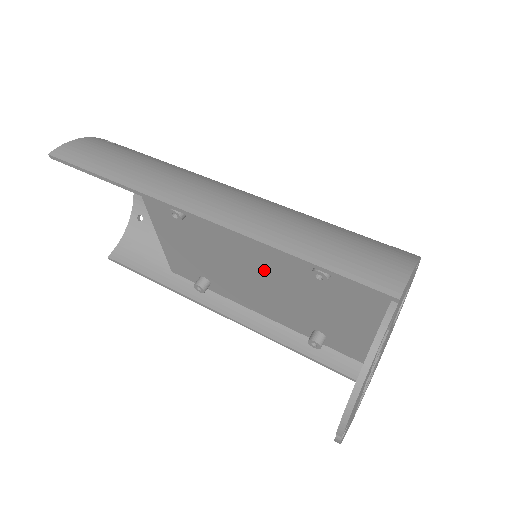
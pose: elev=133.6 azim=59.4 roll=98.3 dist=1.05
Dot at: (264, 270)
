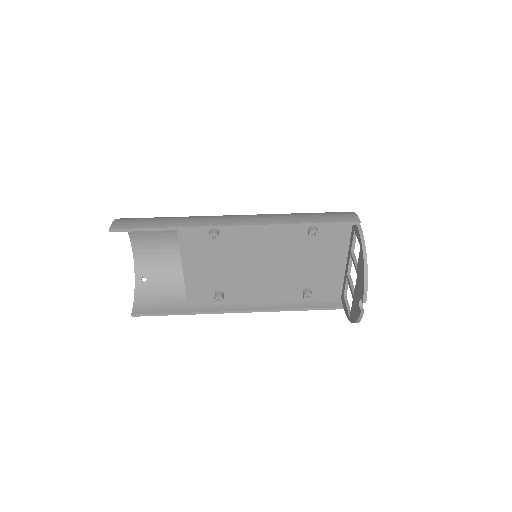
Dot at: (271, 256)
